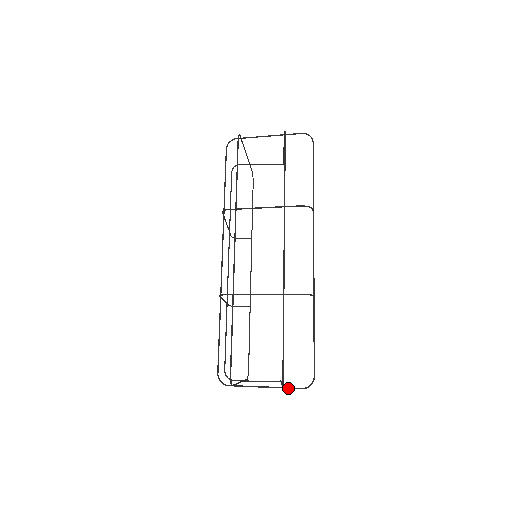
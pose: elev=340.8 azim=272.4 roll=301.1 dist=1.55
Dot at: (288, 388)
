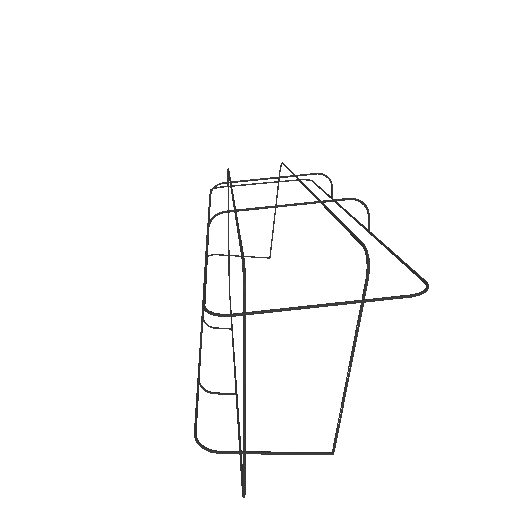
Dot at: (377, 298)
